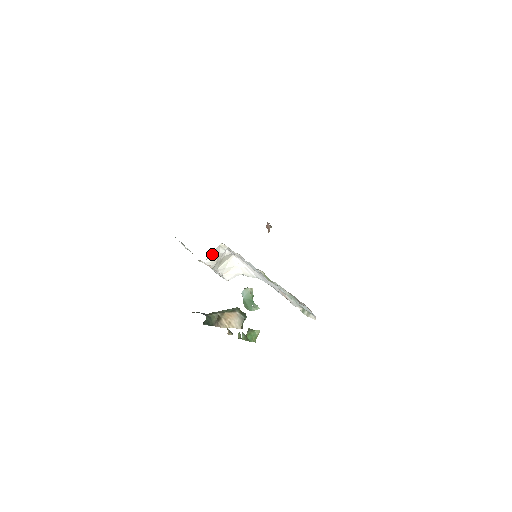
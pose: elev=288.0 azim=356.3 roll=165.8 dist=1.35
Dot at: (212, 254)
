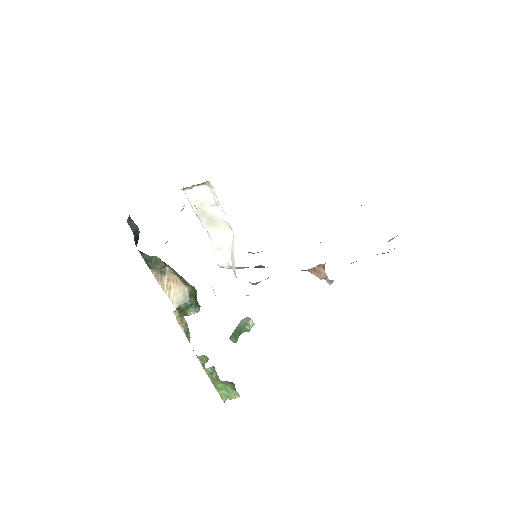
Dot at: (197, 190)
